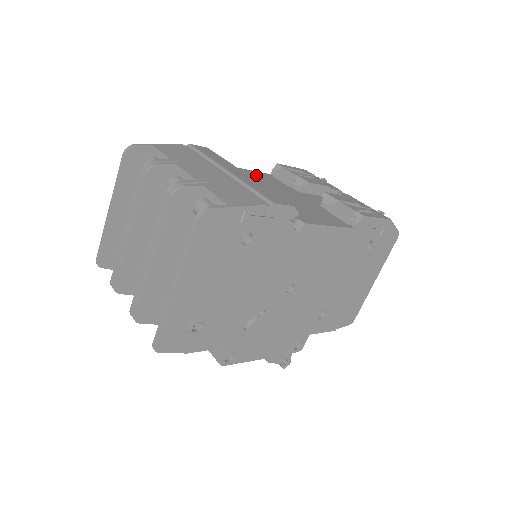
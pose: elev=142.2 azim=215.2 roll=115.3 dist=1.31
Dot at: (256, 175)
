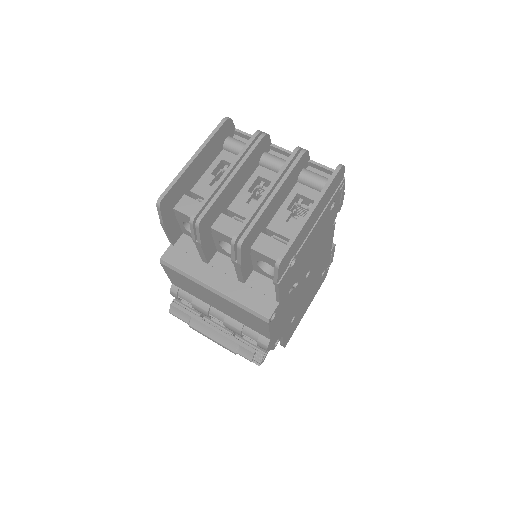
Dot at: occluded
